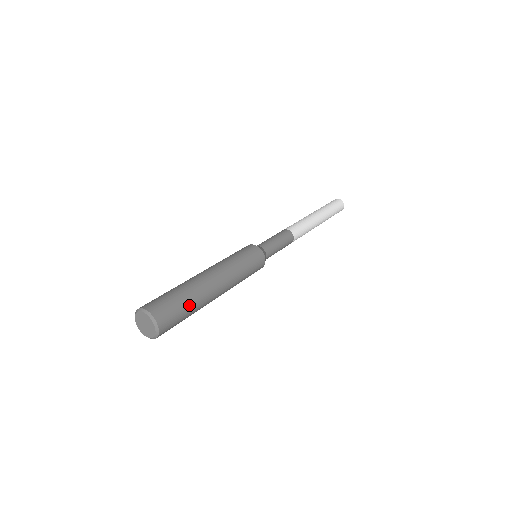
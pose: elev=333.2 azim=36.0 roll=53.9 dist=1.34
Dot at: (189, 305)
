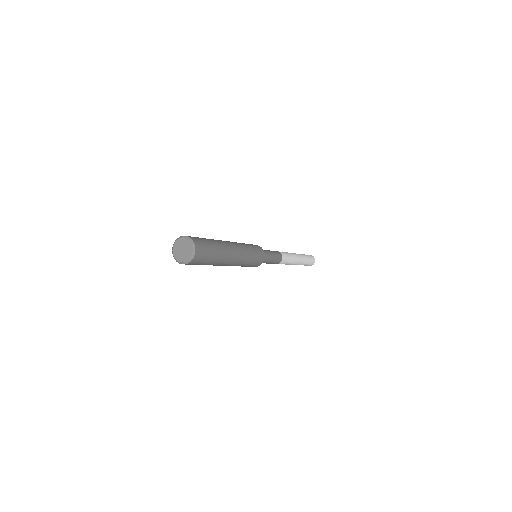
Dot at: (208, 239)
